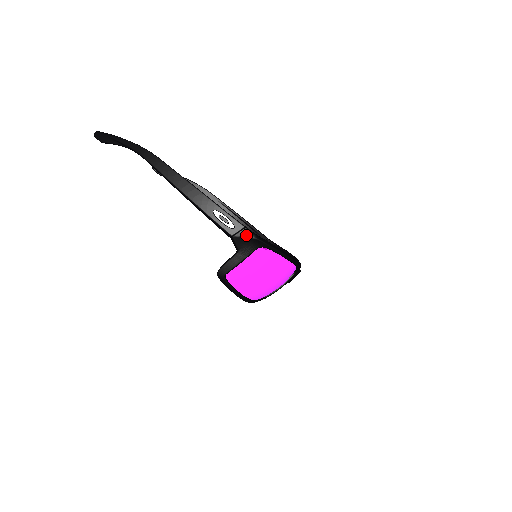
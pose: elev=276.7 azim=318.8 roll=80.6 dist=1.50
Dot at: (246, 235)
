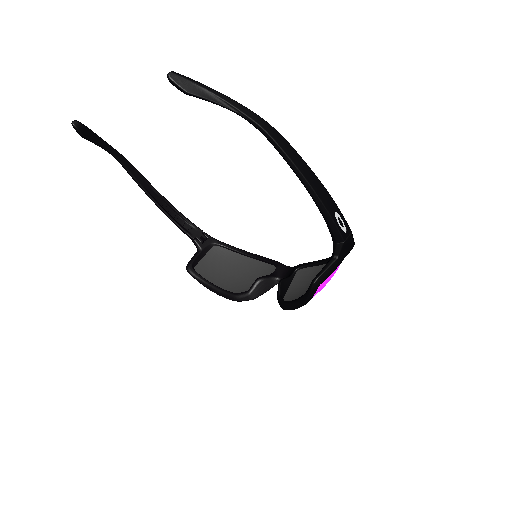
Dot at: (351, 240)
